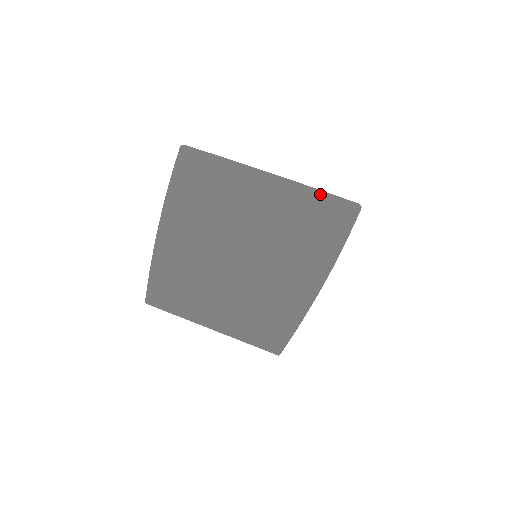
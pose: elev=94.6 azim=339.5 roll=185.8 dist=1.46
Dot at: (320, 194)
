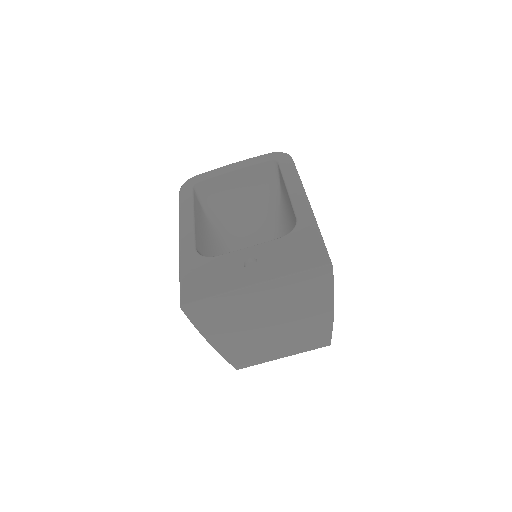
Dot at: (299, 275)
